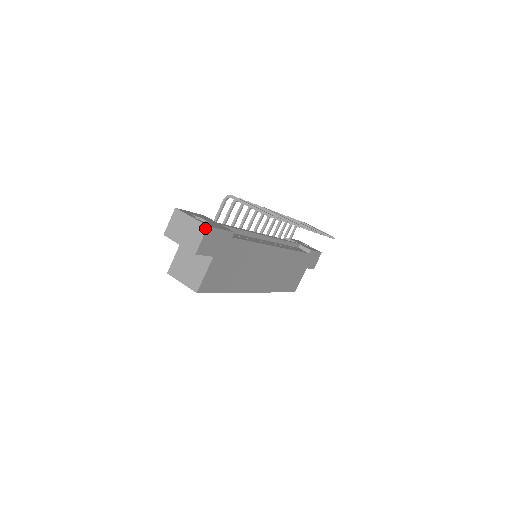
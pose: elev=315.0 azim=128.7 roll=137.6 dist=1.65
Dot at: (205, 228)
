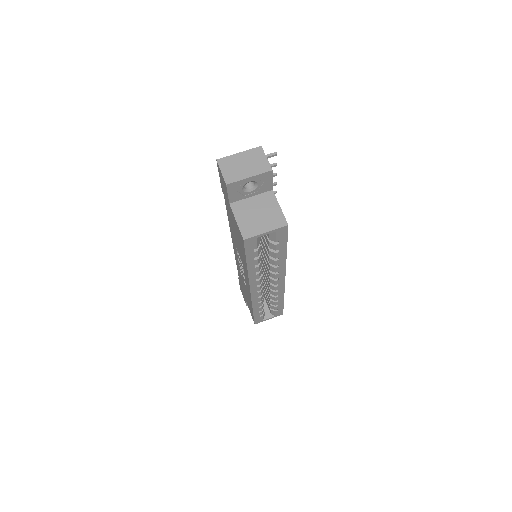
Dot at: (260, 149)
